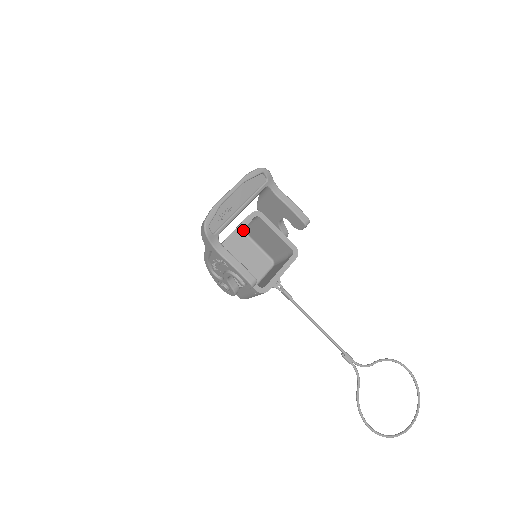
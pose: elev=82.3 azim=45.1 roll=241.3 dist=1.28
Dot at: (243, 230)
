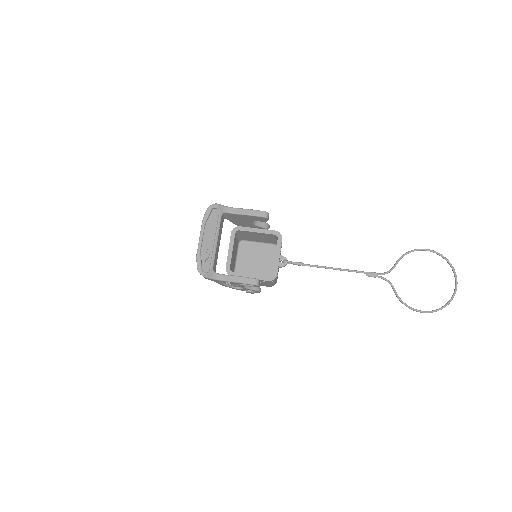
Dot at: (241, 240)
